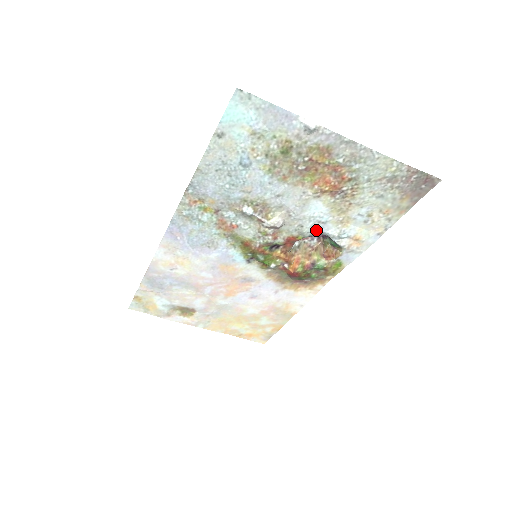
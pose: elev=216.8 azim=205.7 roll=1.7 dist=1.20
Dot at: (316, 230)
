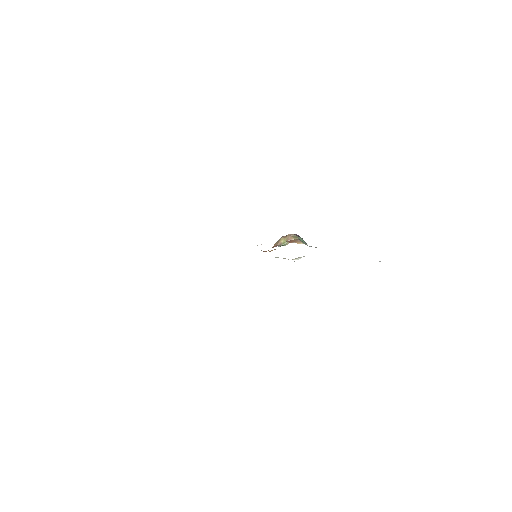
Dot at: occluded
